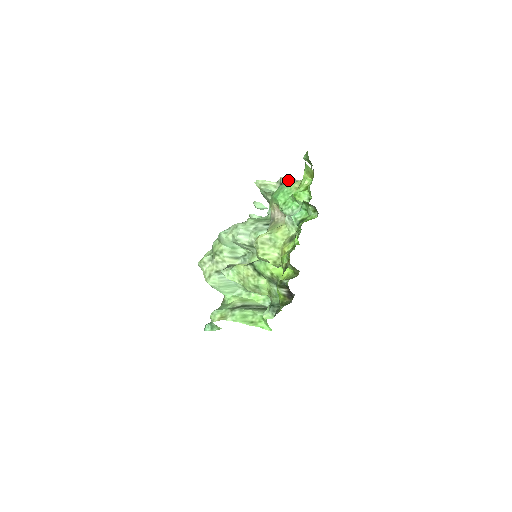
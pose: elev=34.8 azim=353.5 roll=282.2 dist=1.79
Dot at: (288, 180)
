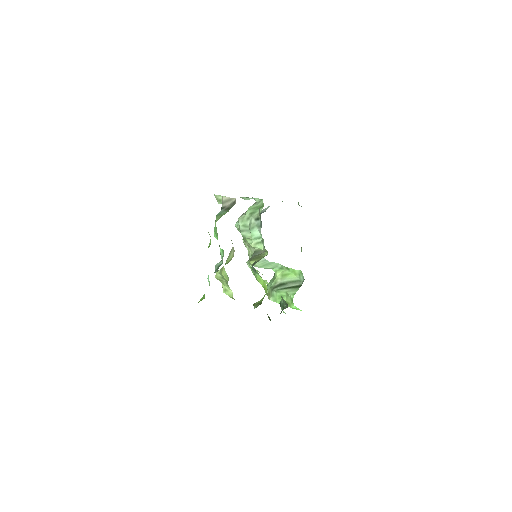
Dot at: (225, 202)
